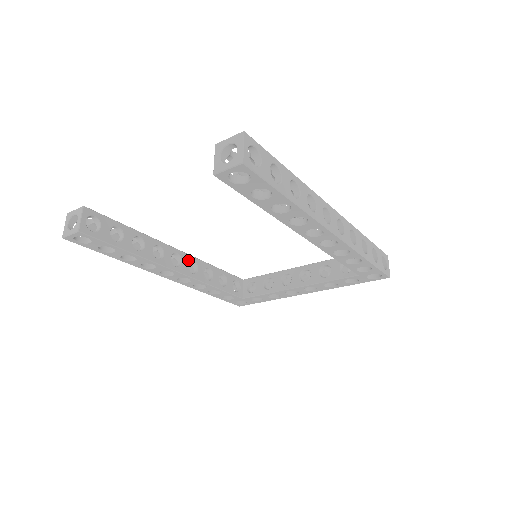
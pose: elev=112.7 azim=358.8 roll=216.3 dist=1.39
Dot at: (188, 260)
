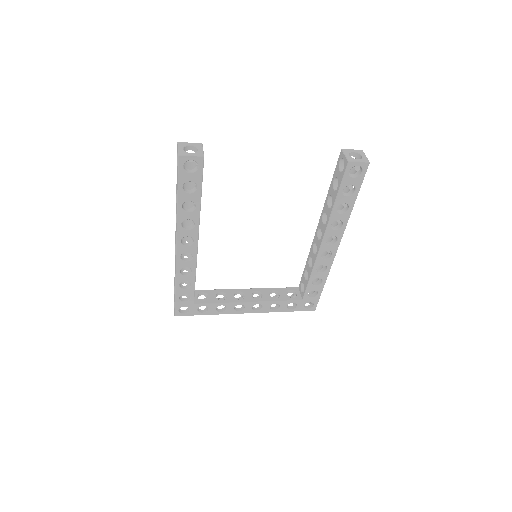
Dot at: occluded
